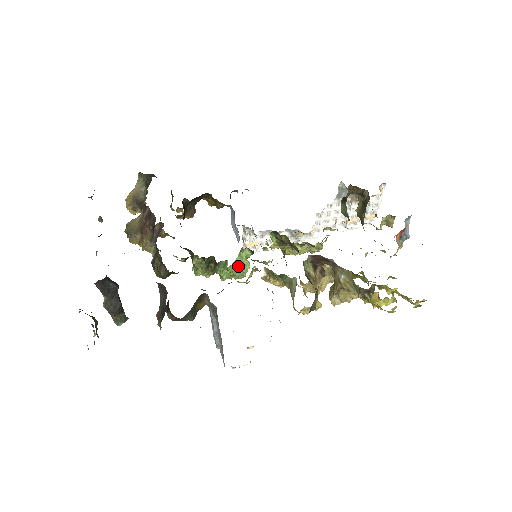
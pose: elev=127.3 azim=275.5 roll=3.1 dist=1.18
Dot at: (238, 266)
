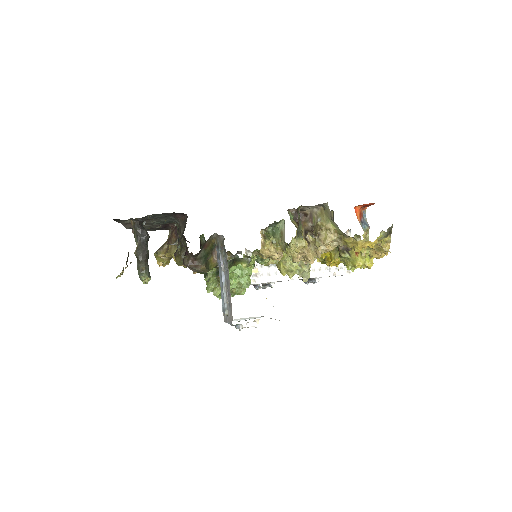
Dot at: (242, 270)
